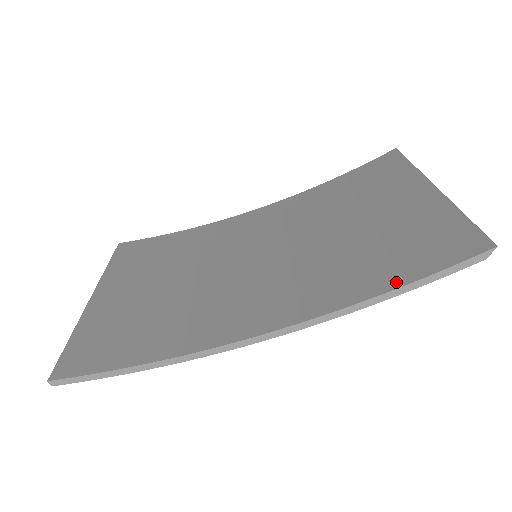
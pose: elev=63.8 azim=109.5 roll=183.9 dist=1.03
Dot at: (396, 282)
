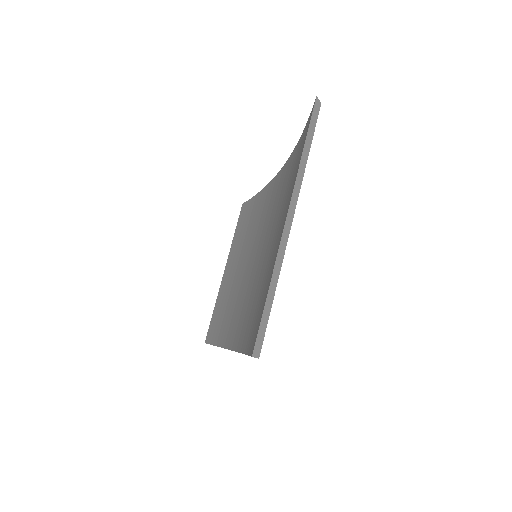
Dot at: (248, 348)
